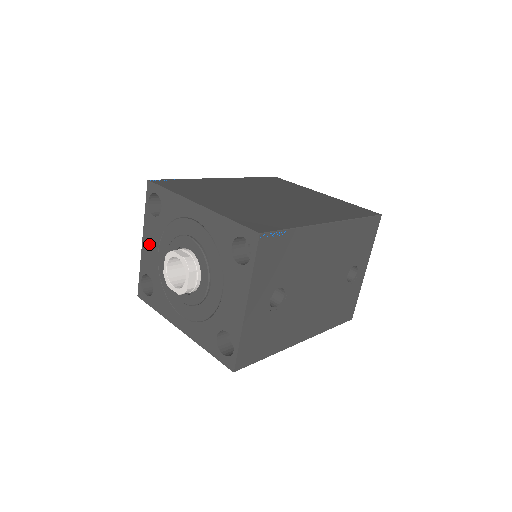
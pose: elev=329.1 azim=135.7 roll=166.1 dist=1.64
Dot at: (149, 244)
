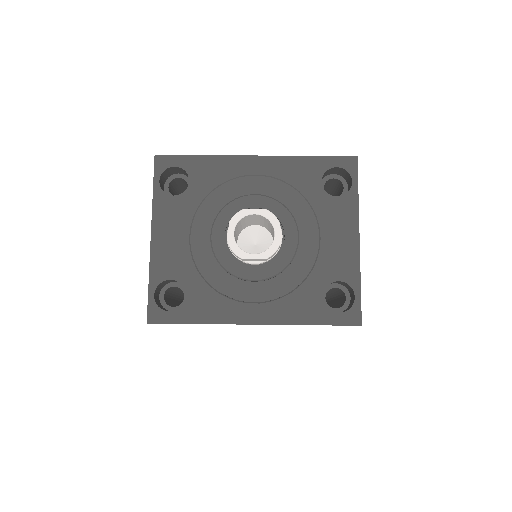
Dot at: (168, 235)
